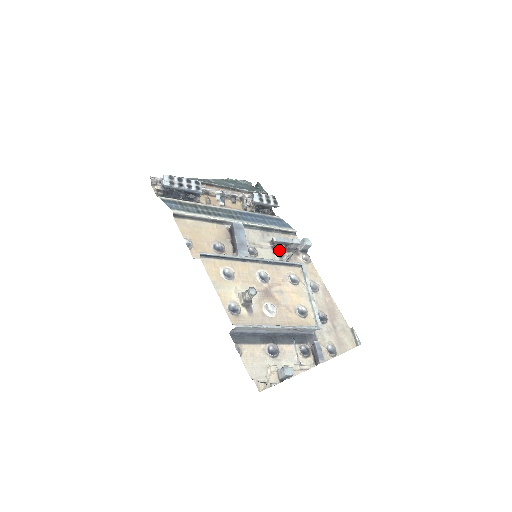
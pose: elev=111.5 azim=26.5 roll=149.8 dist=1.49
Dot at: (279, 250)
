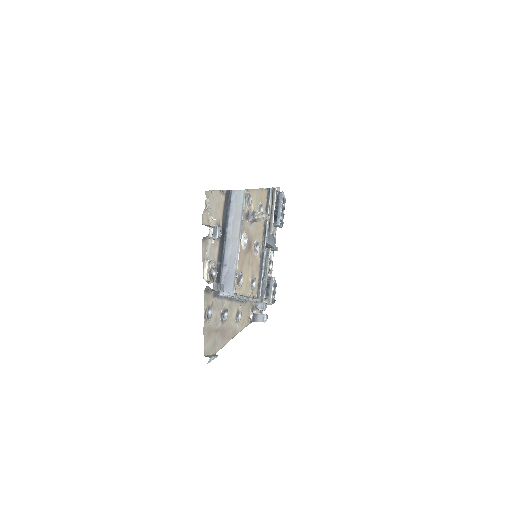
Dot at: occluded
